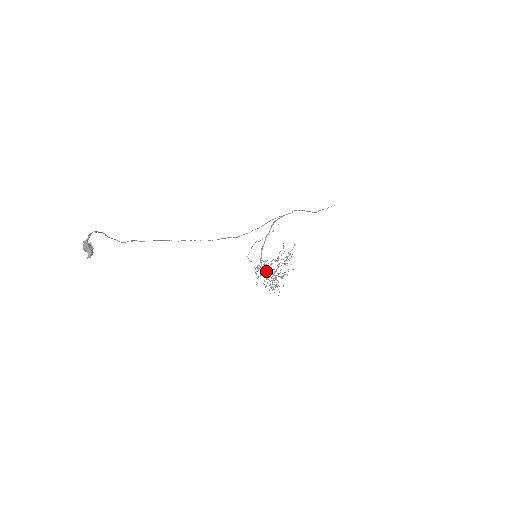
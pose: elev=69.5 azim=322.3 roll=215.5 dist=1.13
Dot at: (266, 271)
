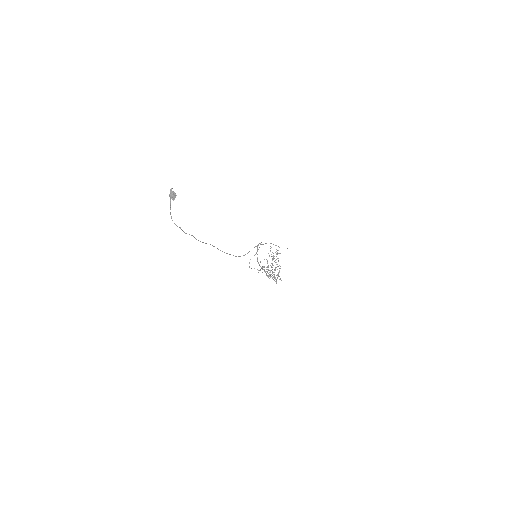
Dot at: (266, 269)
